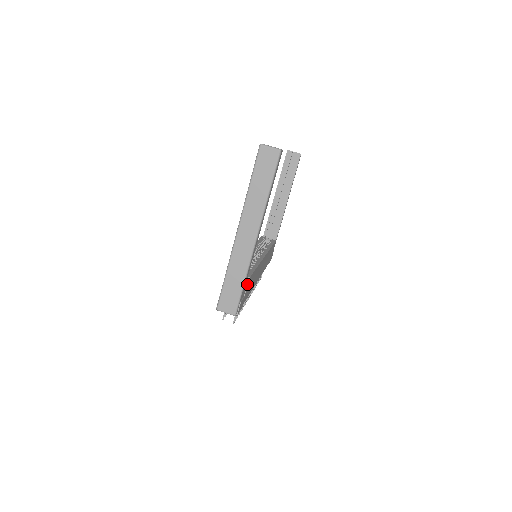
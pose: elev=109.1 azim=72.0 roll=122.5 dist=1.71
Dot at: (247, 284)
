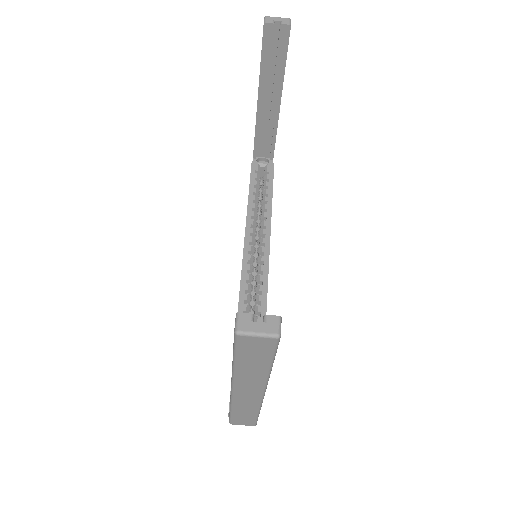
Dot at: occluded
